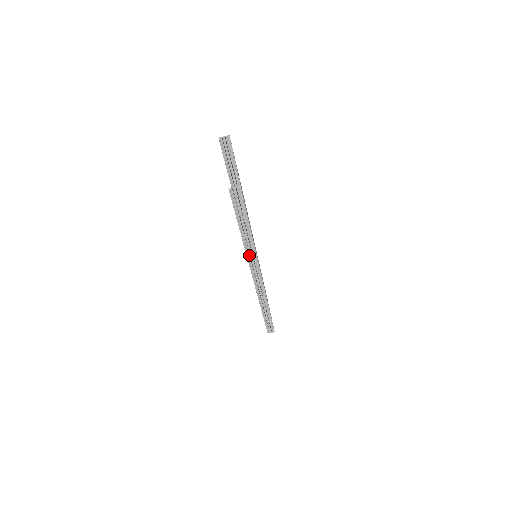
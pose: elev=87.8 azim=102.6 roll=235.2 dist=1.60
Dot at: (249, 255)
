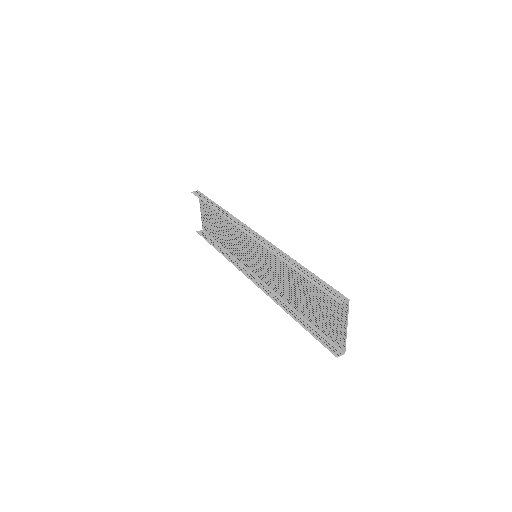
Dot at: (228, 218)
